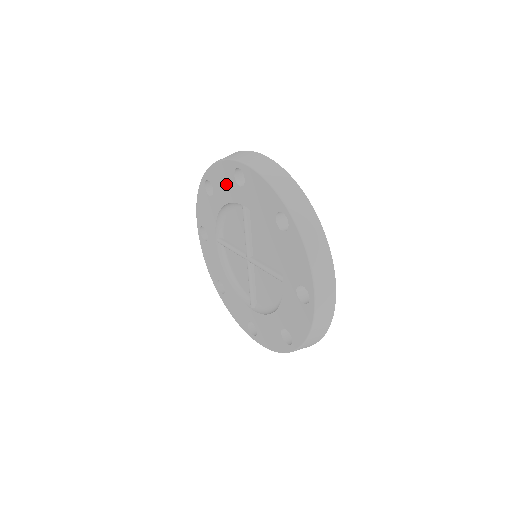
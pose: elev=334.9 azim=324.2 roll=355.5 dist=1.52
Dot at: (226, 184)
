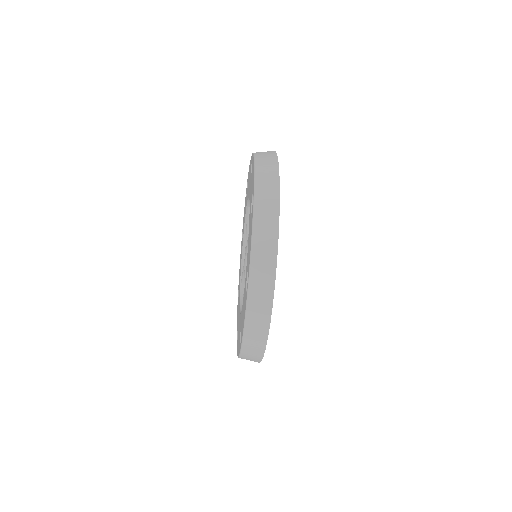
Dot at: (251, 190)
